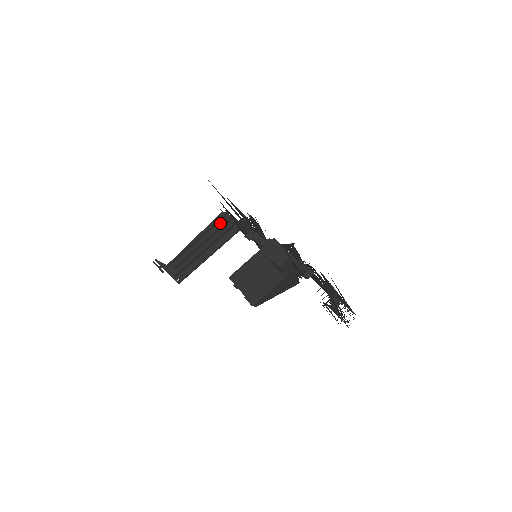
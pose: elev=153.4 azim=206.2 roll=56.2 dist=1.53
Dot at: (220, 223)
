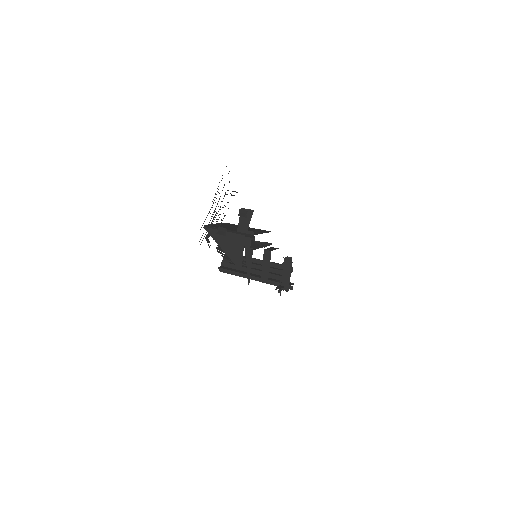
Dot at: (282, 269)
